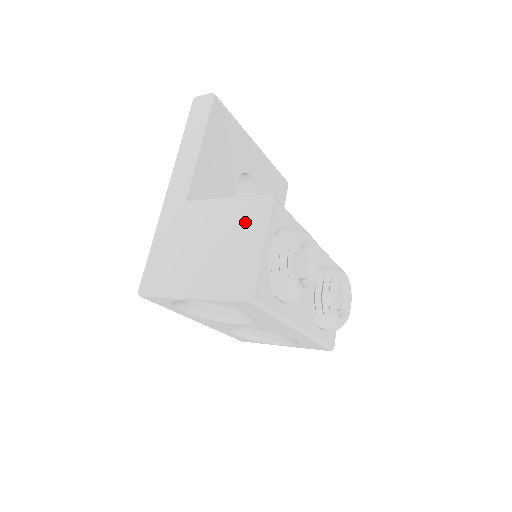
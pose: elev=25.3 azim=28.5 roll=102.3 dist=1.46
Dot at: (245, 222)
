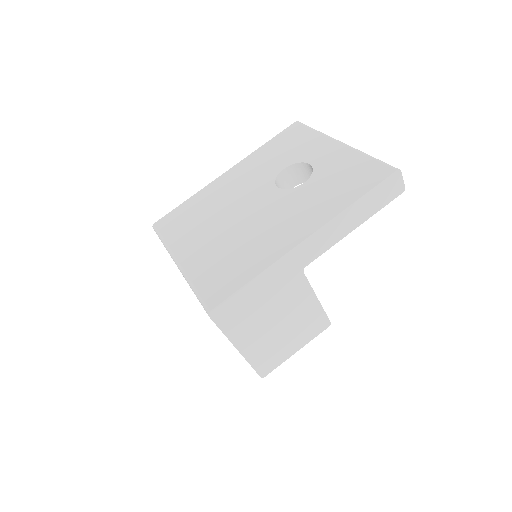
Dot at: (307, 327)
